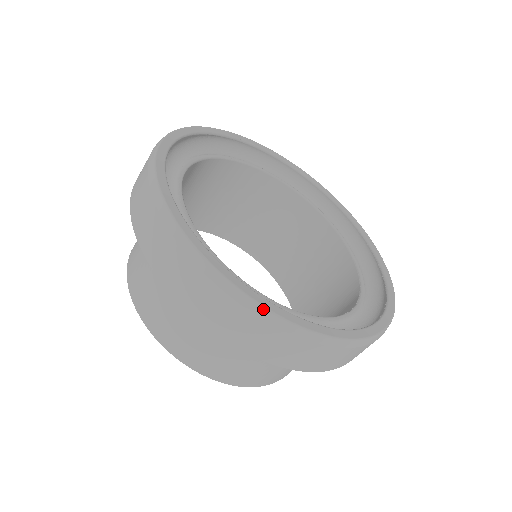
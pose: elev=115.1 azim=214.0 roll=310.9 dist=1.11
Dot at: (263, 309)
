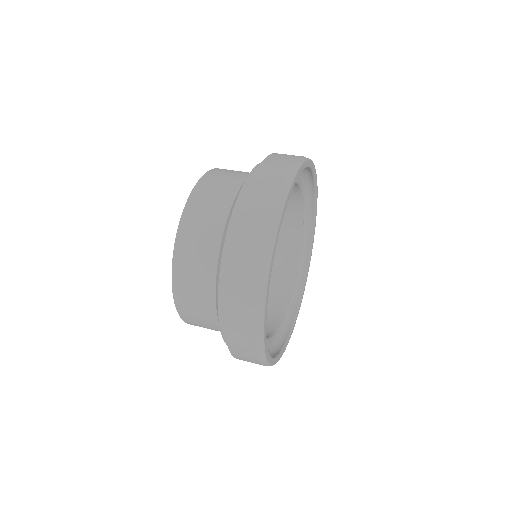
Dot at: (274, 238)
